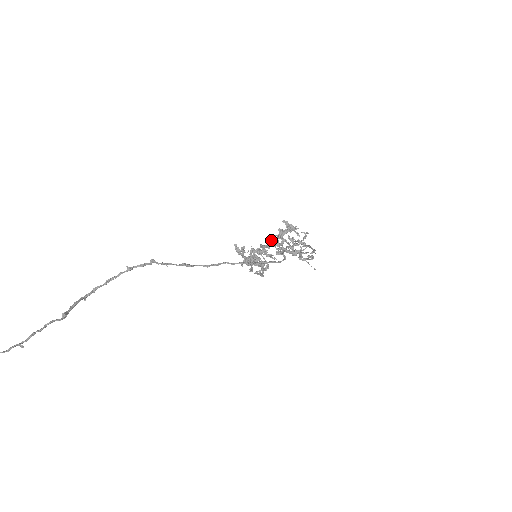
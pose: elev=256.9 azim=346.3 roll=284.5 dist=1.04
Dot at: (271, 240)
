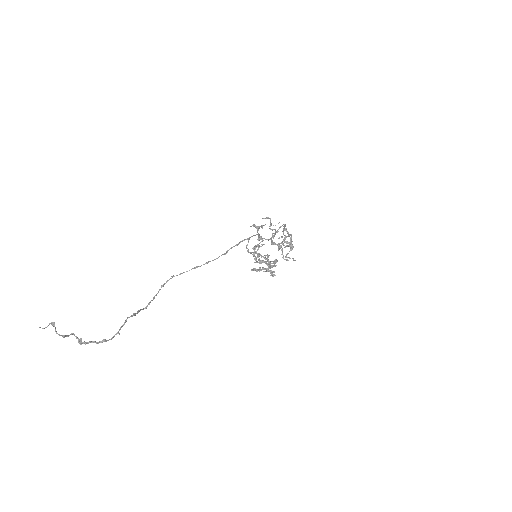
Dot at: (284, 259)
